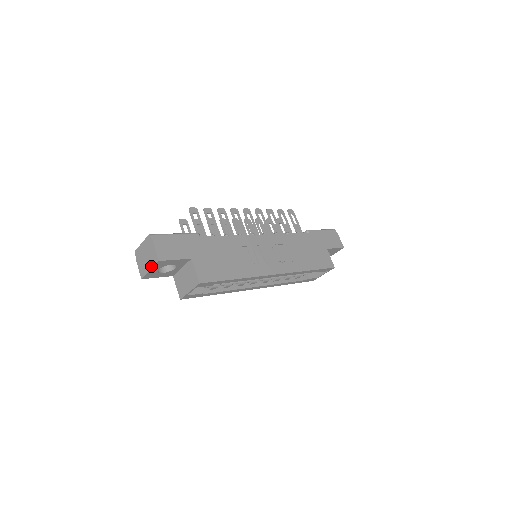
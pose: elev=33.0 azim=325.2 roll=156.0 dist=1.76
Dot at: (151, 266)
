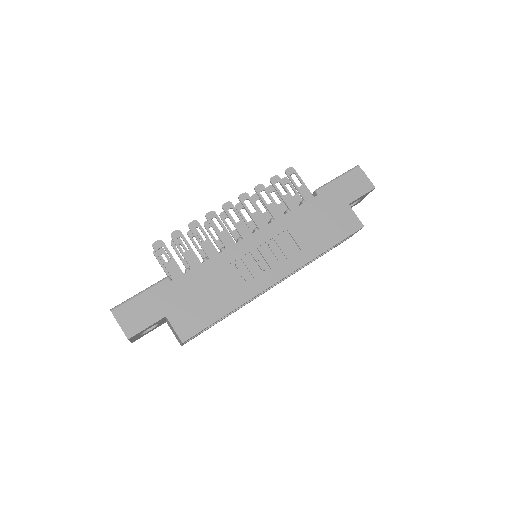
Dot at: occluded
